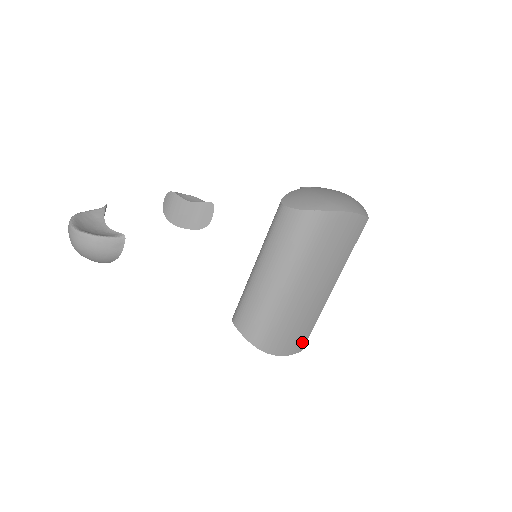
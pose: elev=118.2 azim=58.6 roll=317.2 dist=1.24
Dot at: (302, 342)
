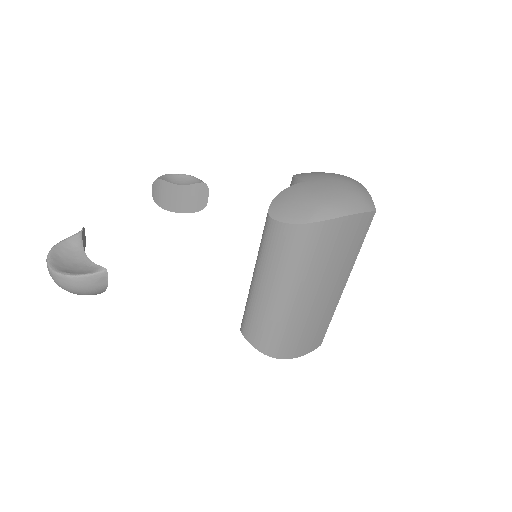
Dot at: (319, 339)
